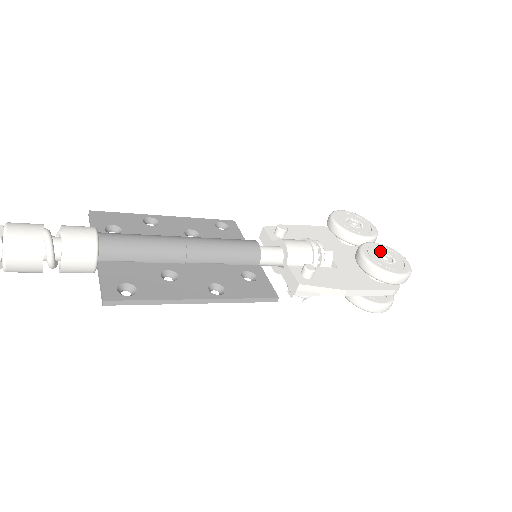
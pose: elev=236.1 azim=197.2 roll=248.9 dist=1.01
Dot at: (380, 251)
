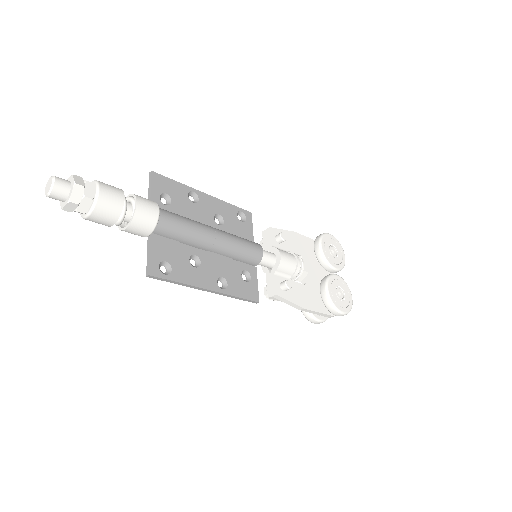
Dot at: occluded
